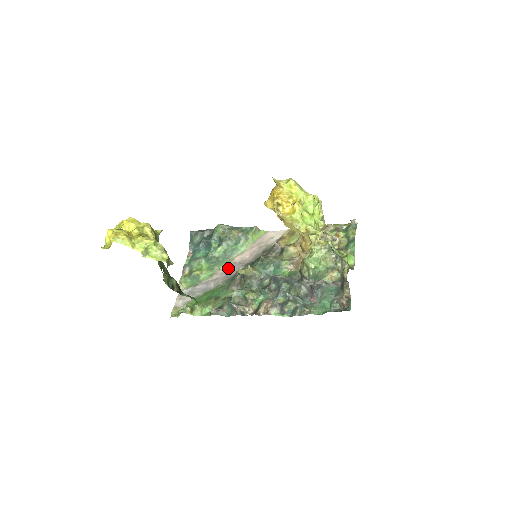
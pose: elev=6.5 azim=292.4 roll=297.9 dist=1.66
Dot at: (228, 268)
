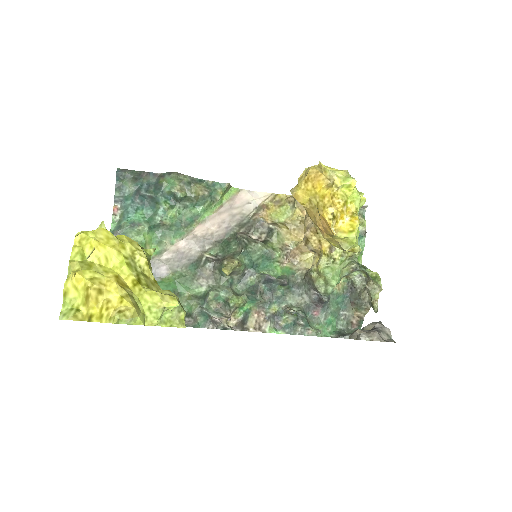
Dot at: (186, 244)
